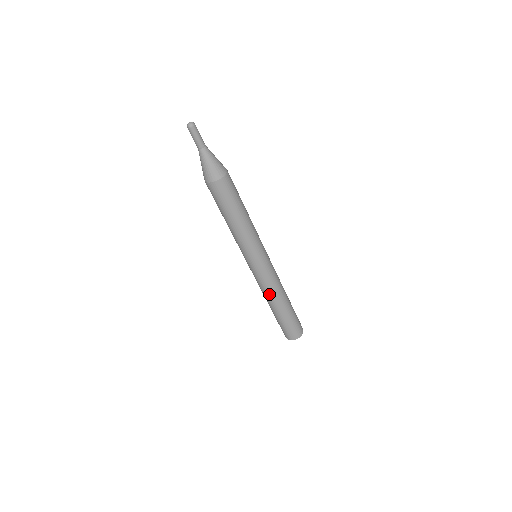
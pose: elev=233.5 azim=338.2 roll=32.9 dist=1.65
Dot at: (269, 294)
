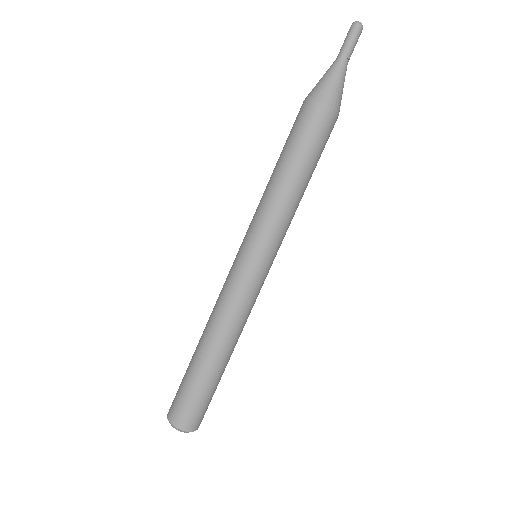
Dot at: (220, 320)
